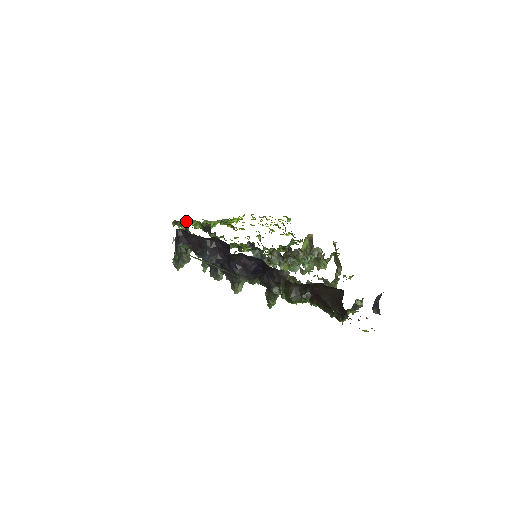
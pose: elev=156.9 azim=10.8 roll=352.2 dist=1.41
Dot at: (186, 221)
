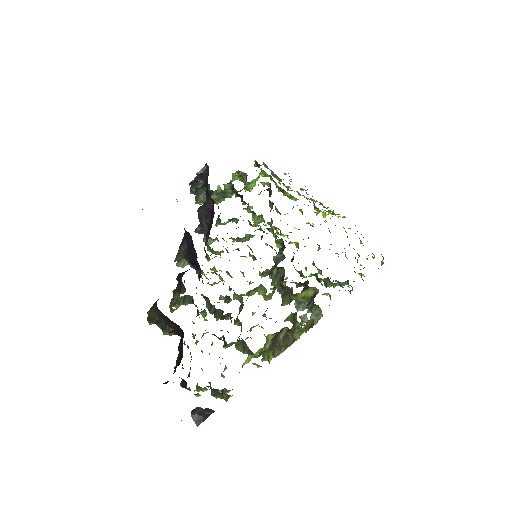
Dot at: occluded
